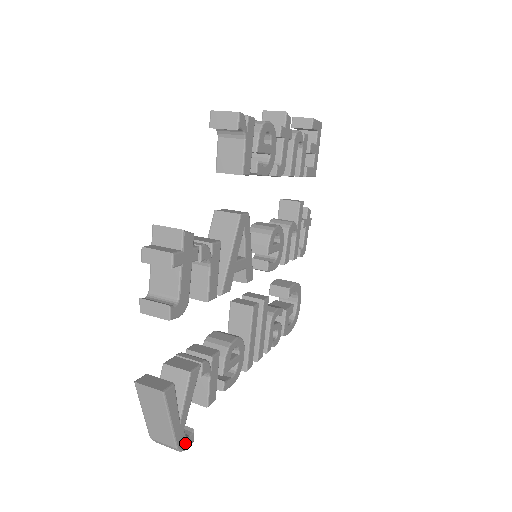
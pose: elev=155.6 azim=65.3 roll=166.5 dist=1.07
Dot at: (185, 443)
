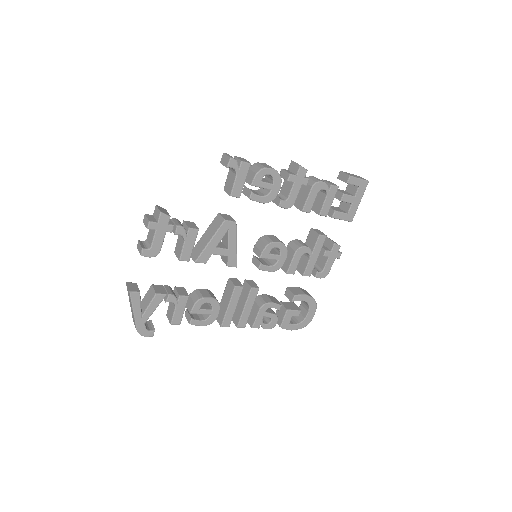
Dot at: (145, 332)
